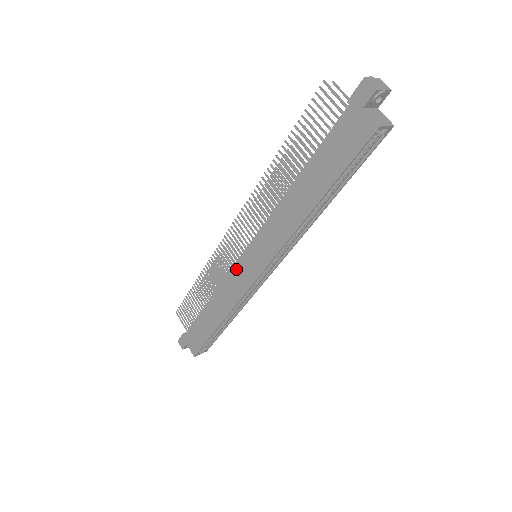
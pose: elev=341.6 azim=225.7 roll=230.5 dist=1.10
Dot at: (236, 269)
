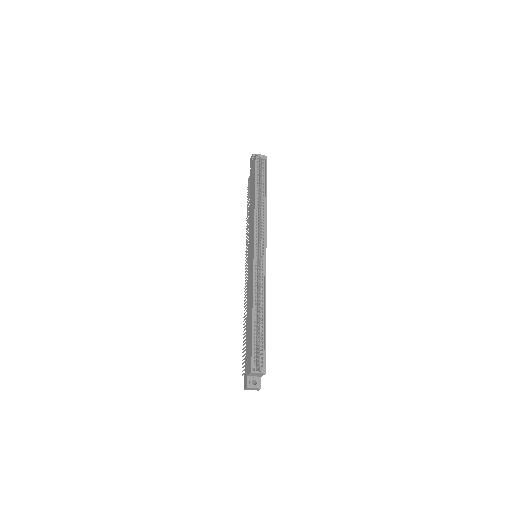
Dot at: (248, 270)
